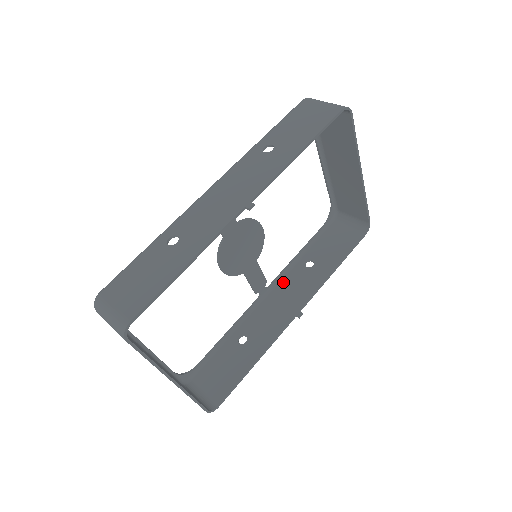
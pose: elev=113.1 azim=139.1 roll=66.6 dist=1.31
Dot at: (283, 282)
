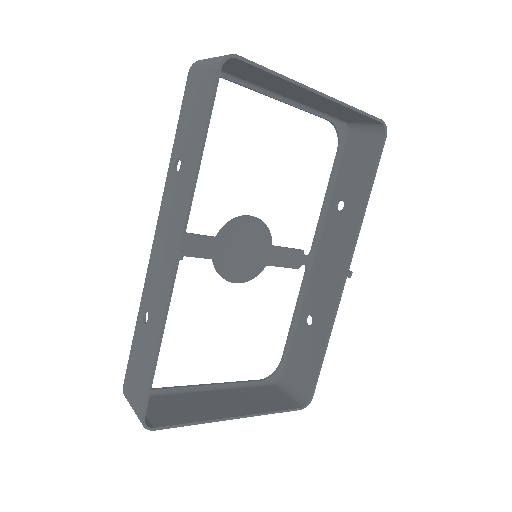
Dot at: (322, 240)
